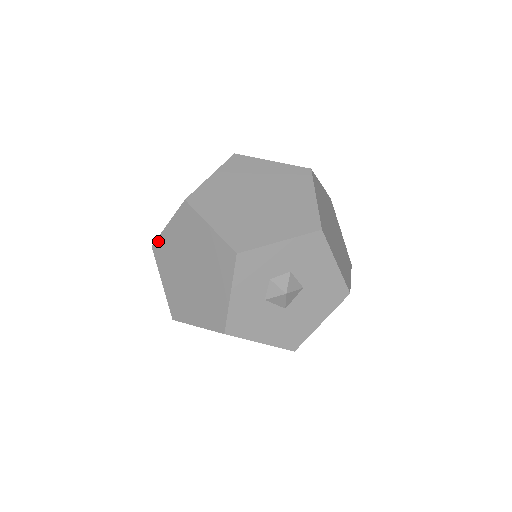
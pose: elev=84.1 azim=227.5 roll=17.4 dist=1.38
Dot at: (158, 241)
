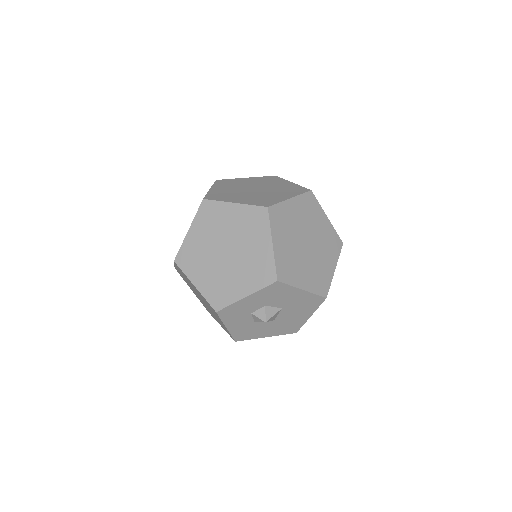
Dot at: (176, 269)
